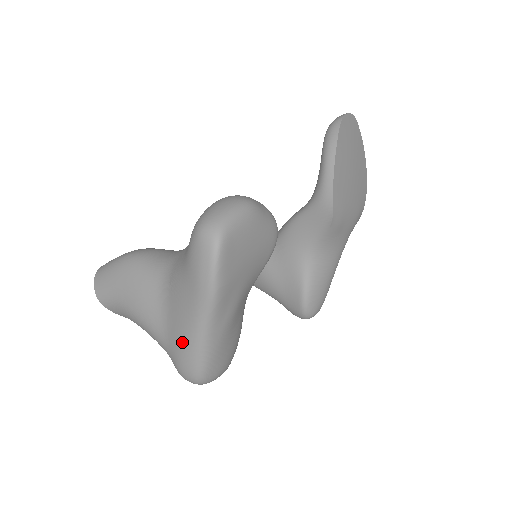
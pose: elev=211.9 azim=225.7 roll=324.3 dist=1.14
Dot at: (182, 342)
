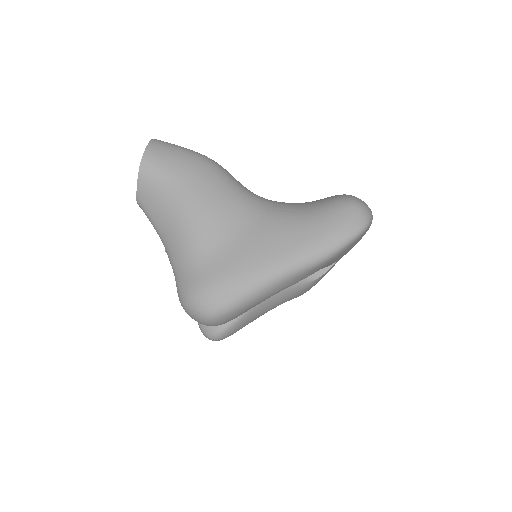
Dot at: (244, 269)
